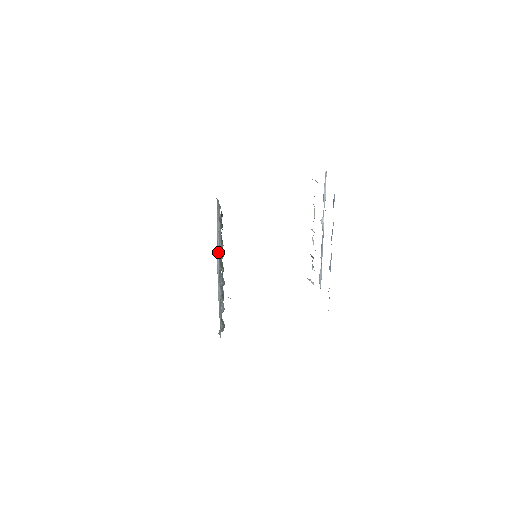
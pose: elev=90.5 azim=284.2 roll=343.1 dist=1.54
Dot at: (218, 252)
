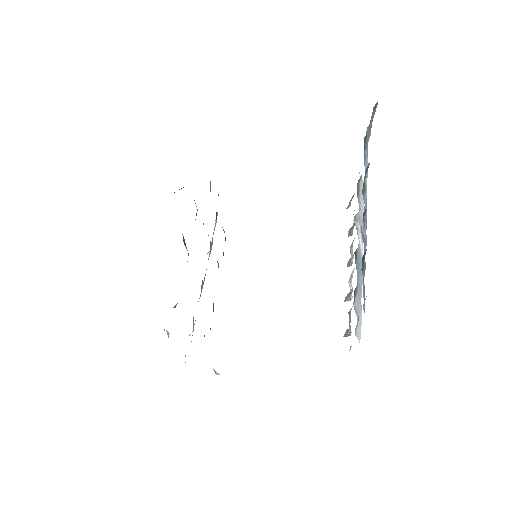
Dot at: occluded
